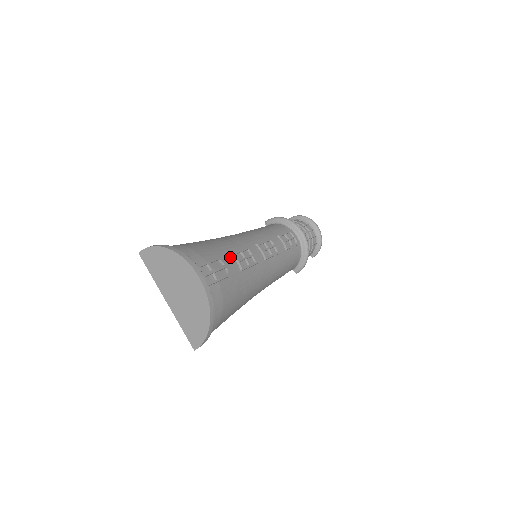
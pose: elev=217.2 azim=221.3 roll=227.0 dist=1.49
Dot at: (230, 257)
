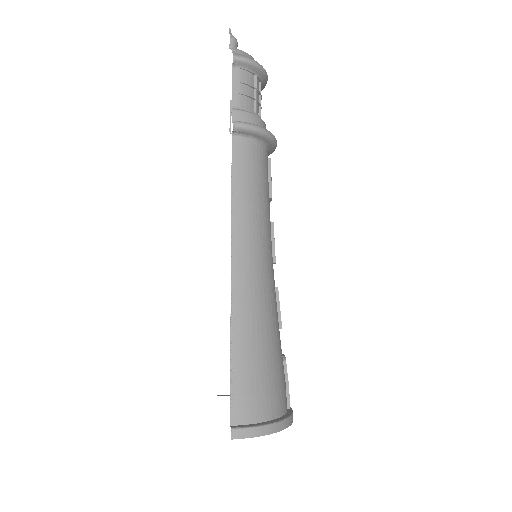
Dot at: occluded
